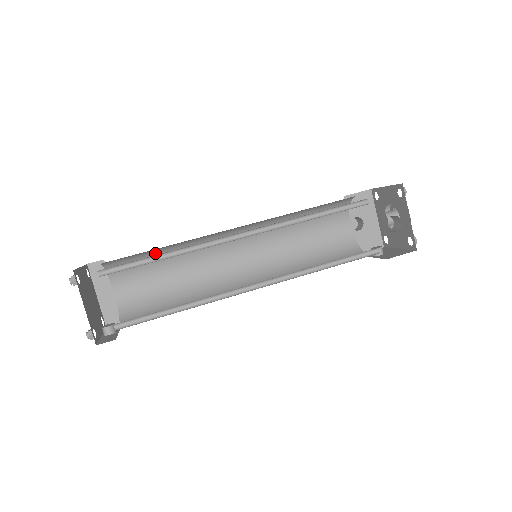
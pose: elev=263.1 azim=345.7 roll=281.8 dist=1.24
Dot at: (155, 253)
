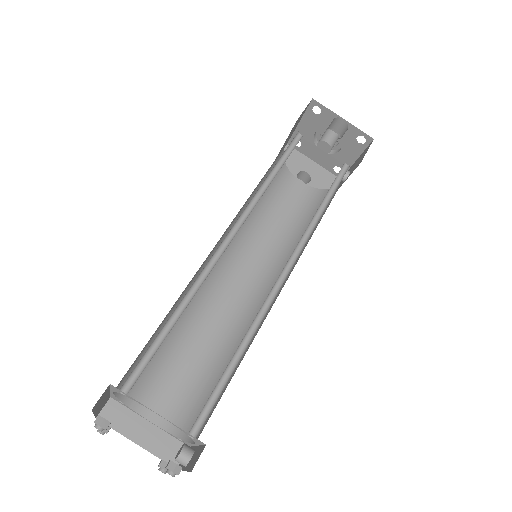
Dot at: occluded
